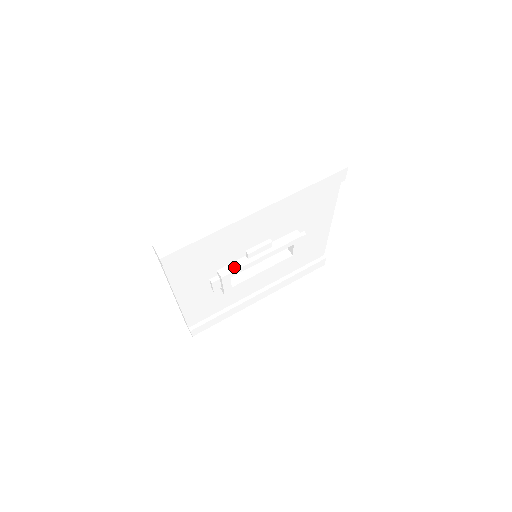
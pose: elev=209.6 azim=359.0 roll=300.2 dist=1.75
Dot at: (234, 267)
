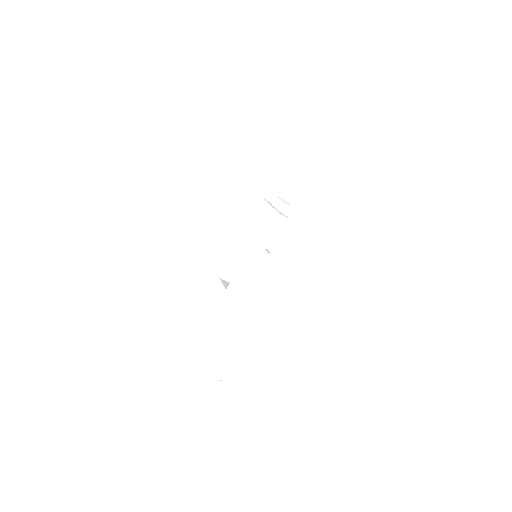
Dot at: occluded
